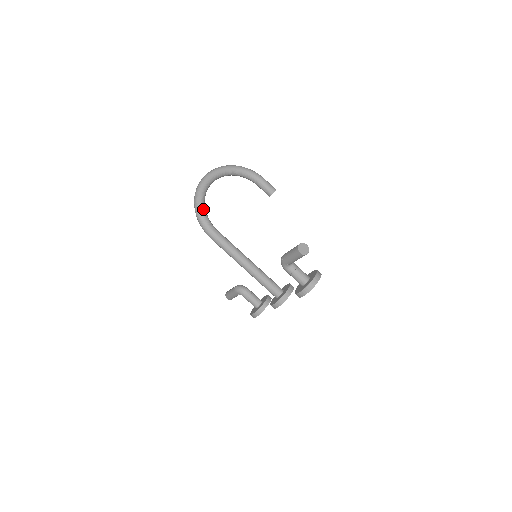
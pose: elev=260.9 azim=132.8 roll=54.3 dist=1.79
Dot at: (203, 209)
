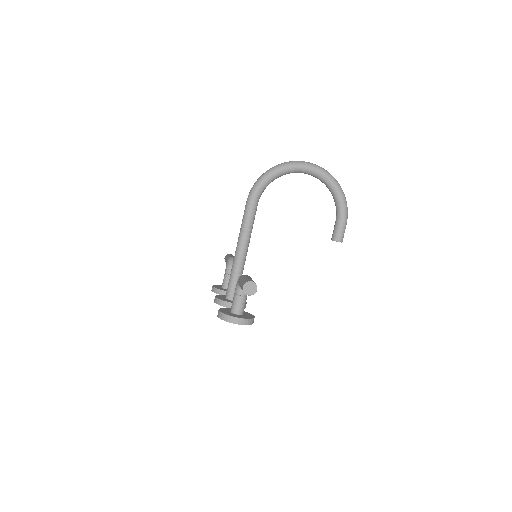
Dot at: (270, 178)
